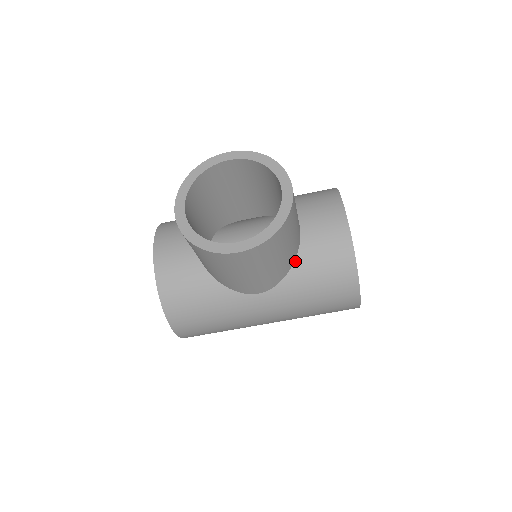
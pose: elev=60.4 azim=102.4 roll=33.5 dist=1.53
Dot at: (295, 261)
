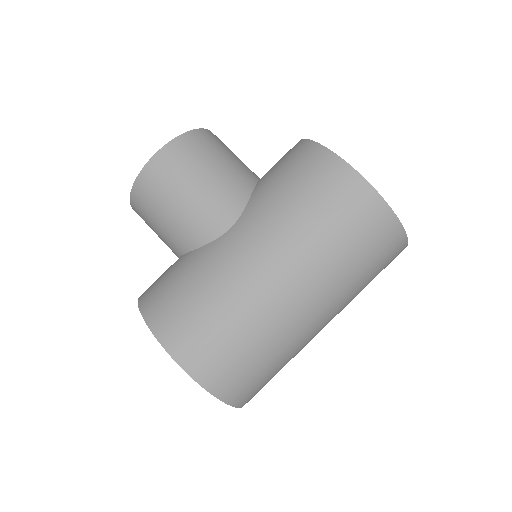
Dot at: (256, 186)
